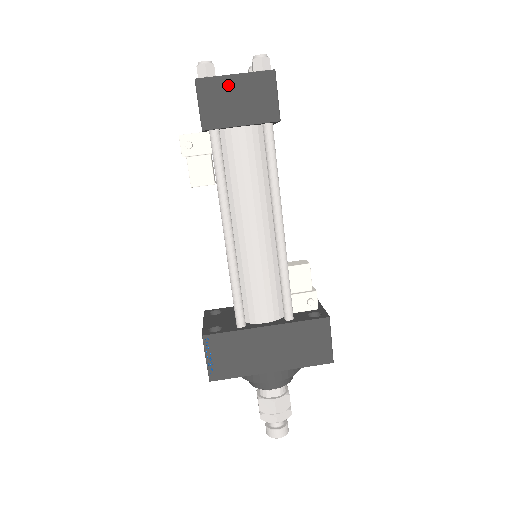
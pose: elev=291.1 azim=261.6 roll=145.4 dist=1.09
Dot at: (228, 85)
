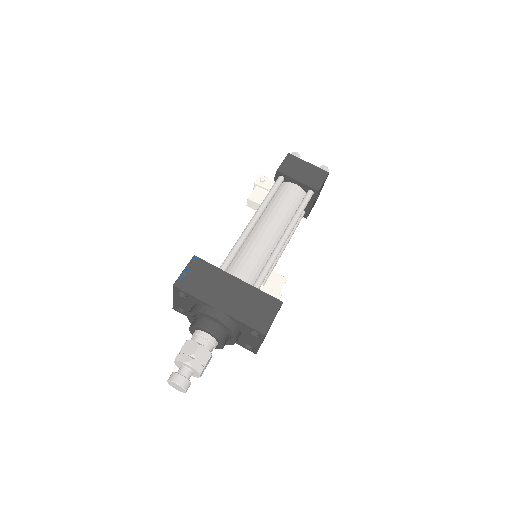
Dot at: (302, 164)
